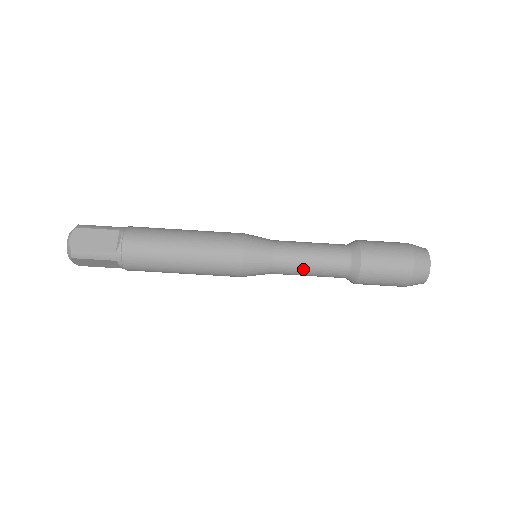
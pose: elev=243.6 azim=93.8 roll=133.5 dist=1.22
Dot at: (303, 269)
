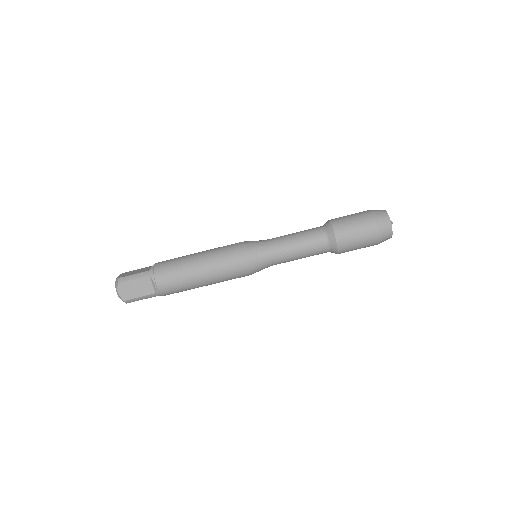
Dot at: (290, 243)
